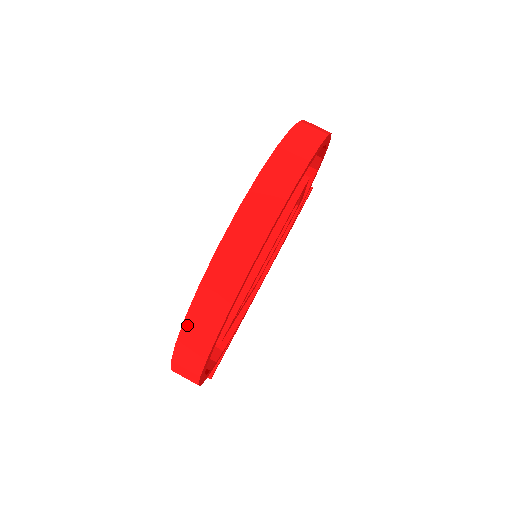
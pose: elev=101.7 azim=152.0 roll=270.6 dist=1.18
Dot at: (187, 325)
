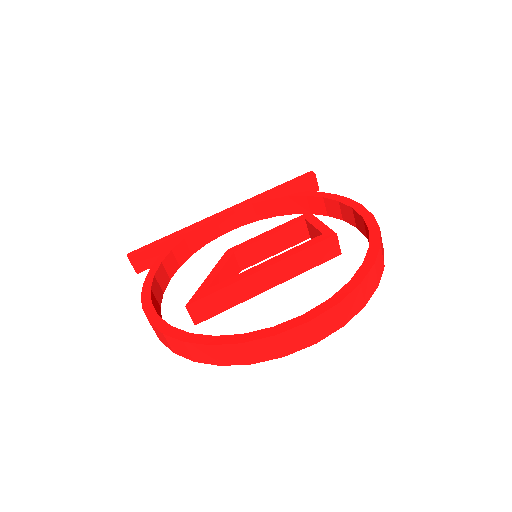
Dot at: (205, 347)
